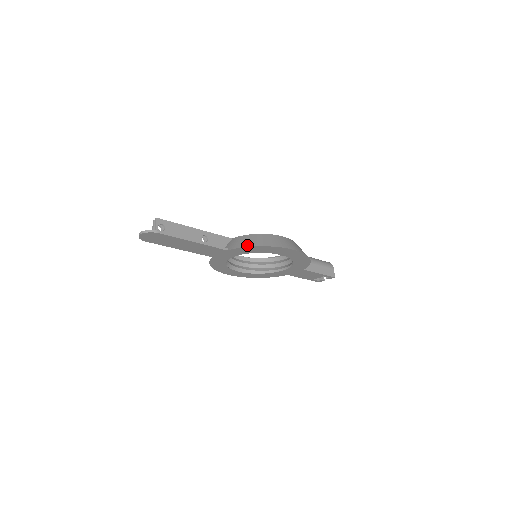
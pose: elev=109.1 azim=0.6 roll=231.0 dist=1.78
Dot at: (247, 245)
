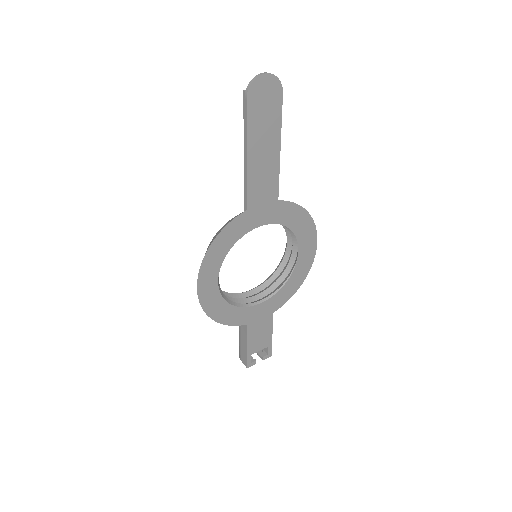
Dot at: (296, 205)
